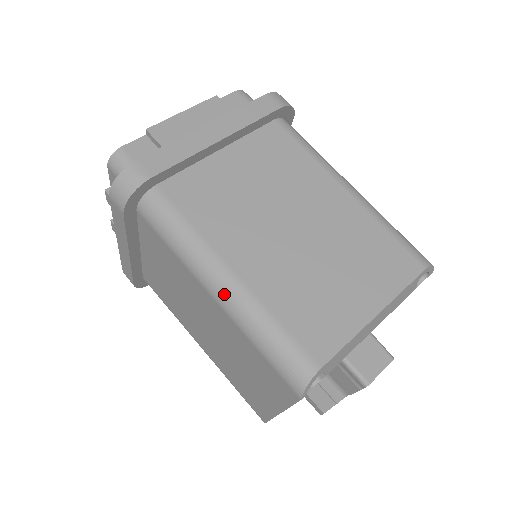
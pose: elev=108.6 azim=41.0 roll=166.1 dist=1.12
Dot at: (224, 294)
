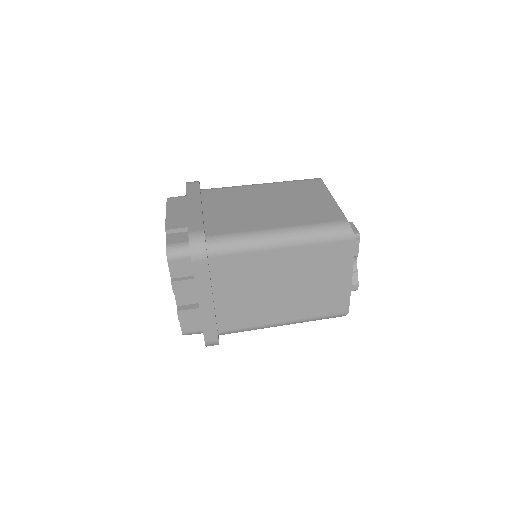
Dot at: (286, 238)
